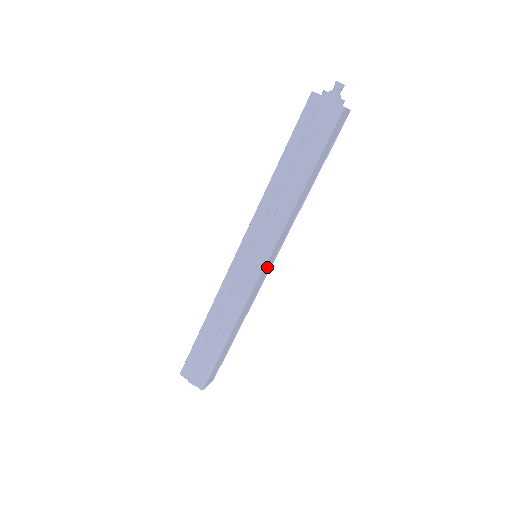
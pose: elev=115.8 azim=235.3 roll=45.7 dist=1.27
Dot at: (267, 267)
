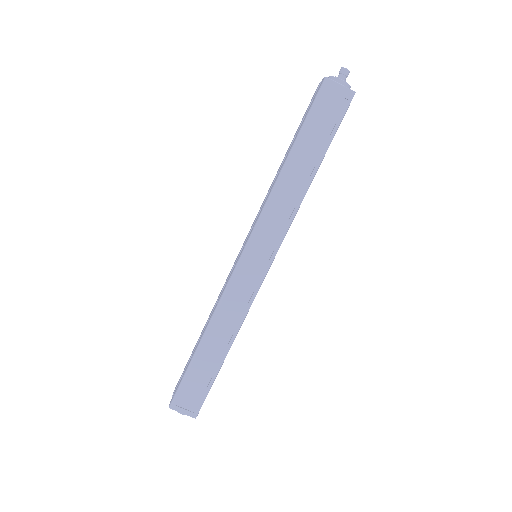
Dot at: (255, 264)
